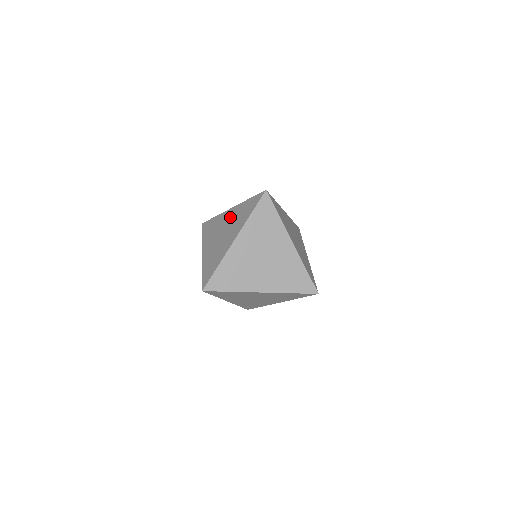
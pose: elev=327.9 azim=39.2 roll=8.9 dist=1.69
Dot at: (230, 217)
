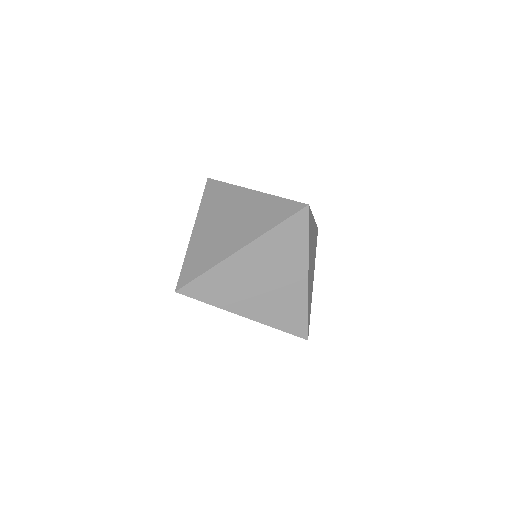
Dot at: (247, 204)
